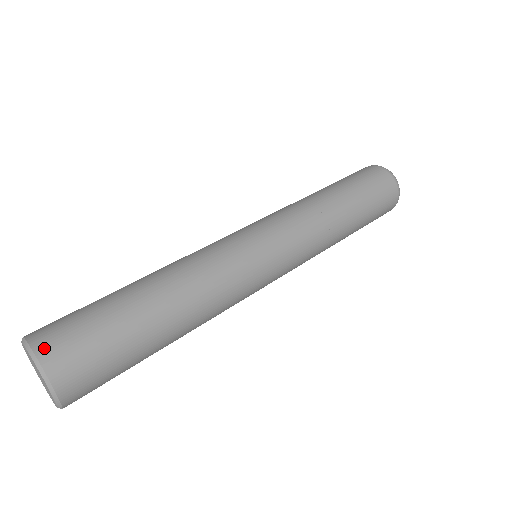
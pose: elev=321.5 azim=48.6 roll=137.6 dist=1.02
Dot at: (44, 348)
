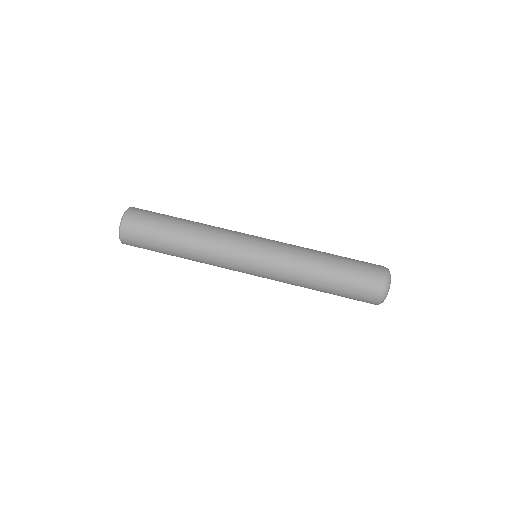
Dot at: (124, 238)
